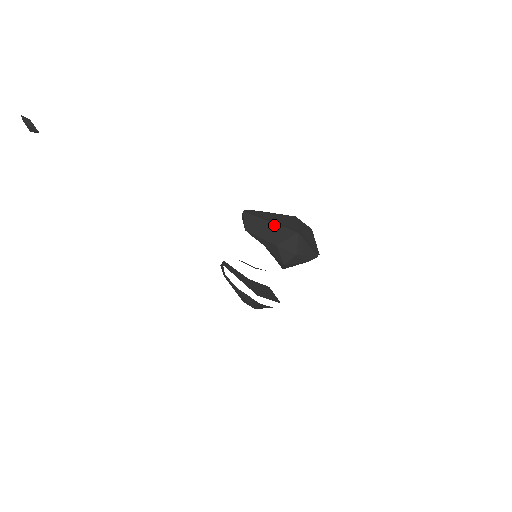
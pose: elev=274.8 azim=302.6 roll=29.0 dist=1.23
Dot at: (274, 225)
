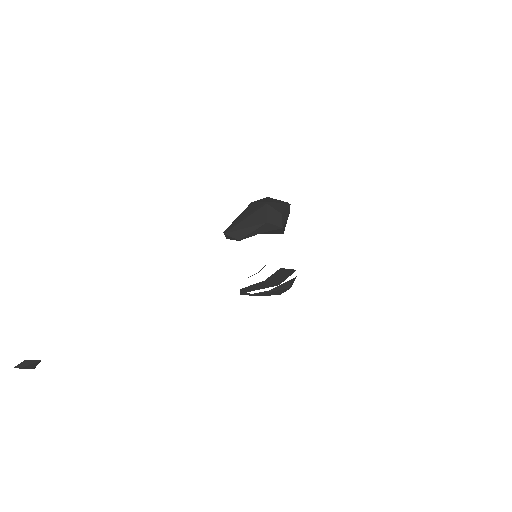
Dot at: (250, 217)
